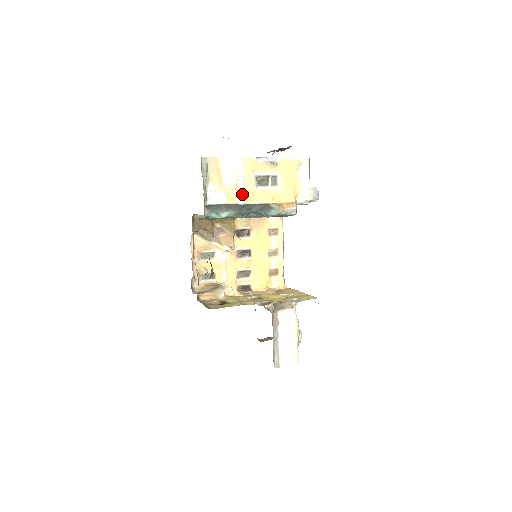
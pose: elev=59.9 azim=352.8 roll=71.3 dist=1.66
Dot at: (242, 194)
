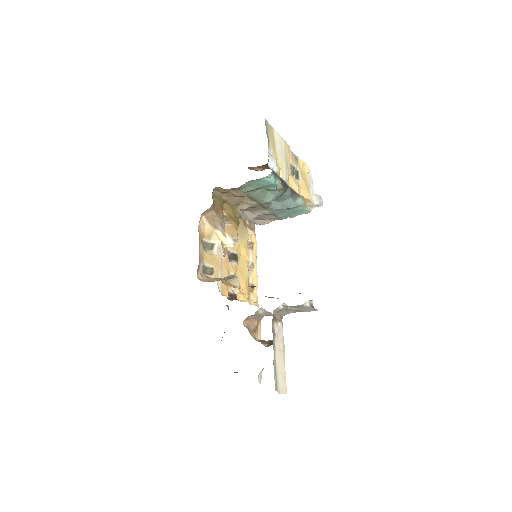
Dot at: (285, 171)
